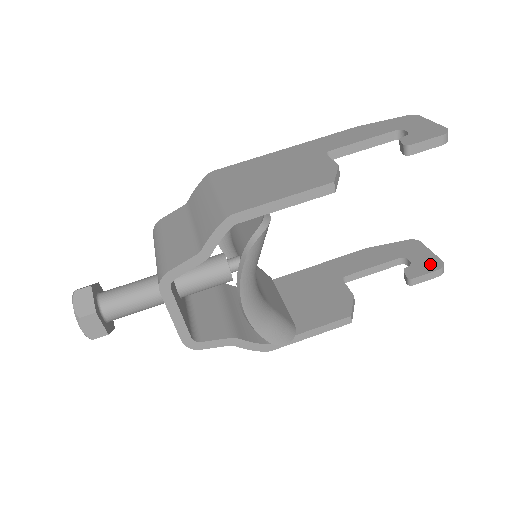
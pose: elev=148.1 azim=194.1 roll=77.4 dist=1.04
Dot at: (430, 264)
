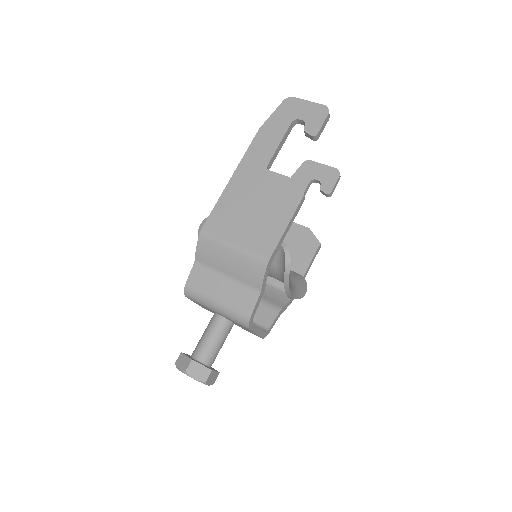
Dot at: (331, 175)
